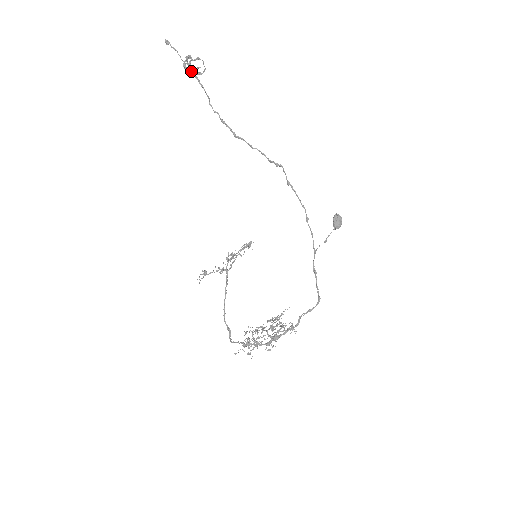
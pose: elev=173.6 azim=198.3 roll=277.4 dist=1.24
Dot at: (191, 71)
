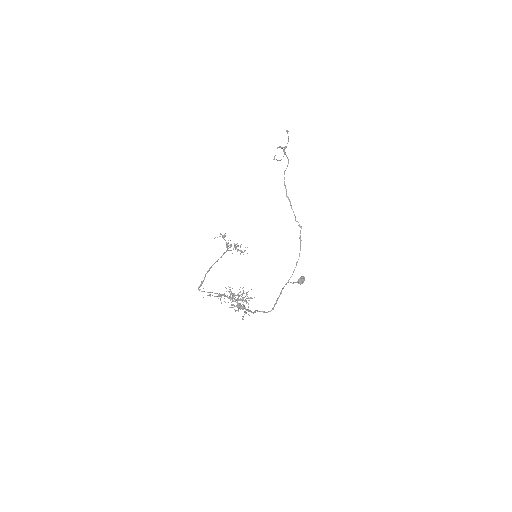
Dot at: occluded
